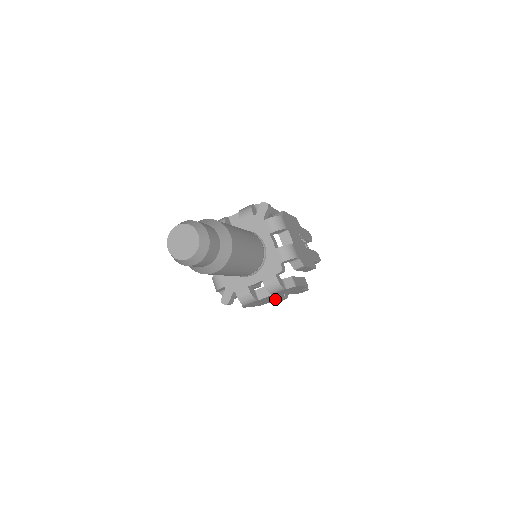
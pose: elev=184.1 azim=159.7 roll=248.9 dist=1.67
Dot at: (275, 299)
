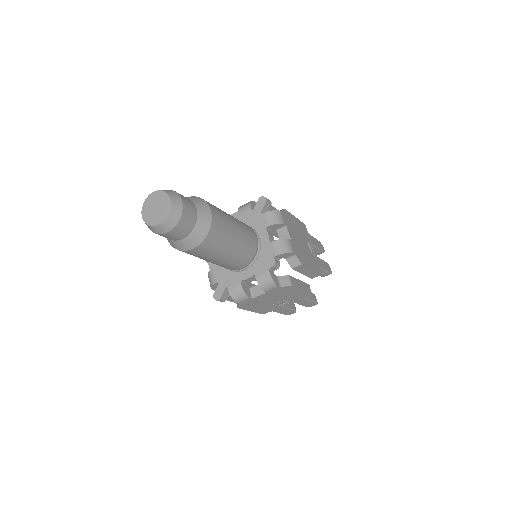
Dot at: (277, 307)
